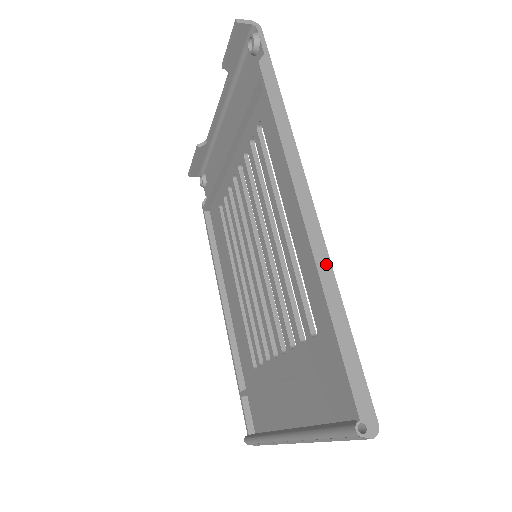
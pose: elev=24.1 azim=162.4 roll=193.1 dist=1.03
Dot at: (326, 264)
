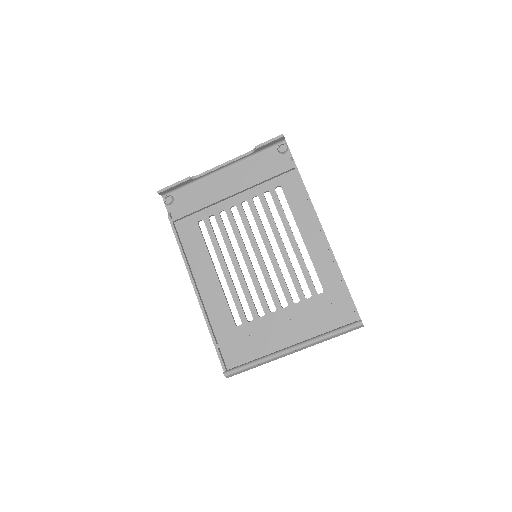
Dot at: occluded
